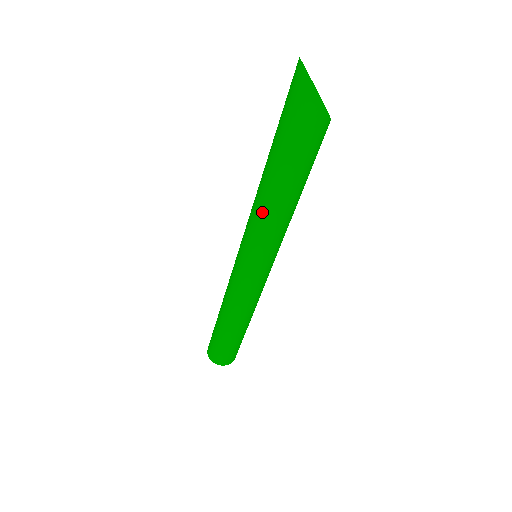
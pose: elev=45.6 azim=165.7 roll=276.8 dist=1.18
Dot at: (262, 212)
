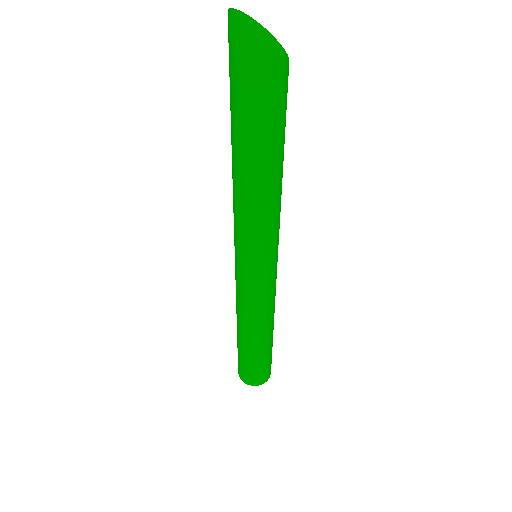
Dot at: (256, 206)
